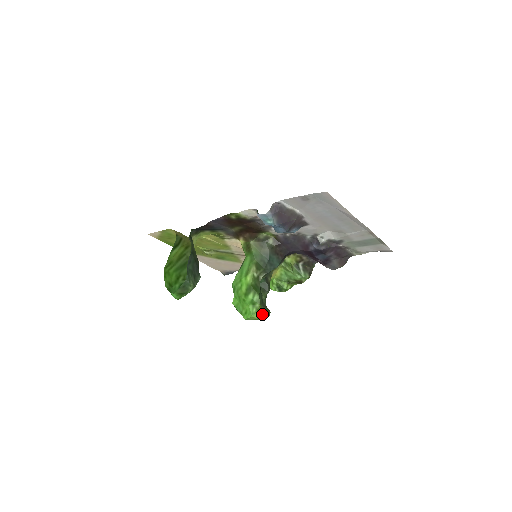
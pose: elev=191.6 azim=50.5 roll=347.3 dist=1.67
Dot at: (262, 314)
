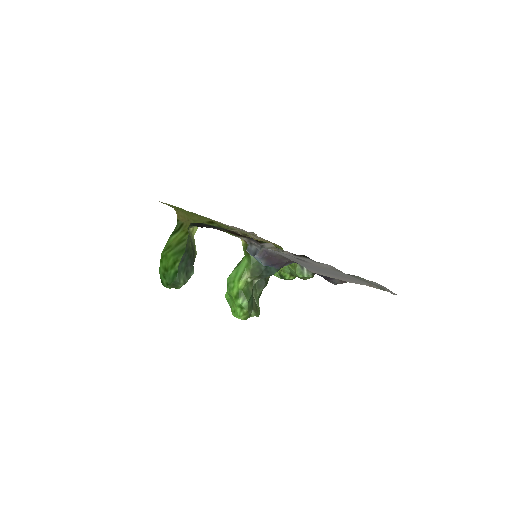
Dot at: (250, 316)
